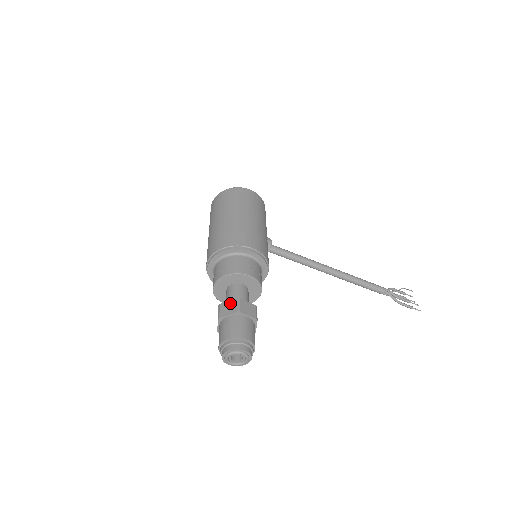
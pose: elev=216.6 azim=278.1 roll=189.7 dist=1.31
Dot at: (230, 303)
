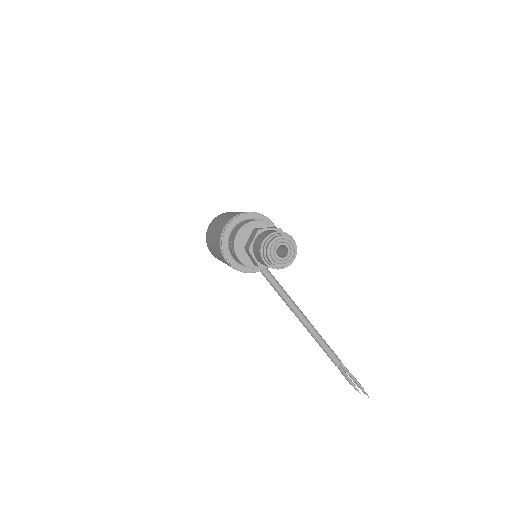
Dot at: (268, 227)
